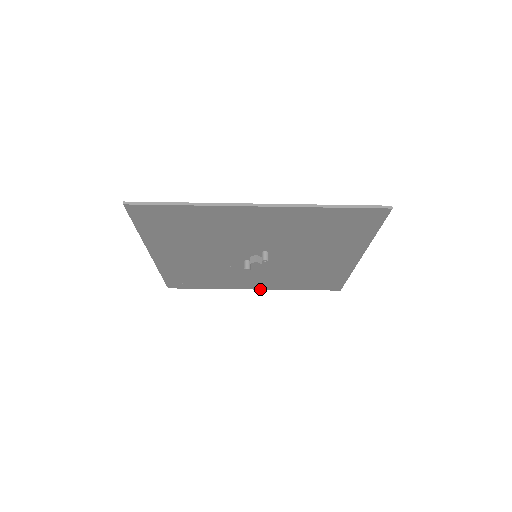
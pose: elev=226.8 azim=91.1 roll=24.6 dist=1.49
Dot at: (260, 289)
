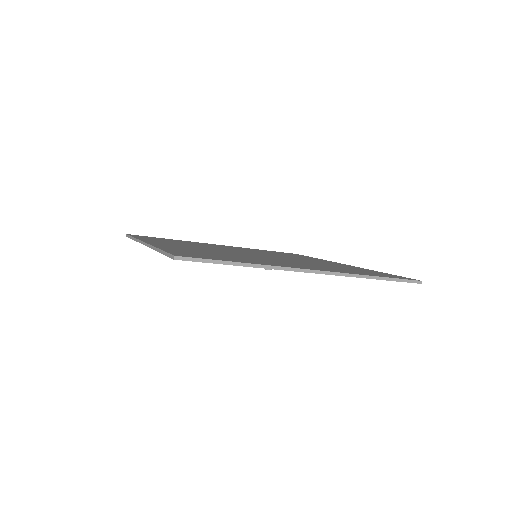
Dot at: occluded
